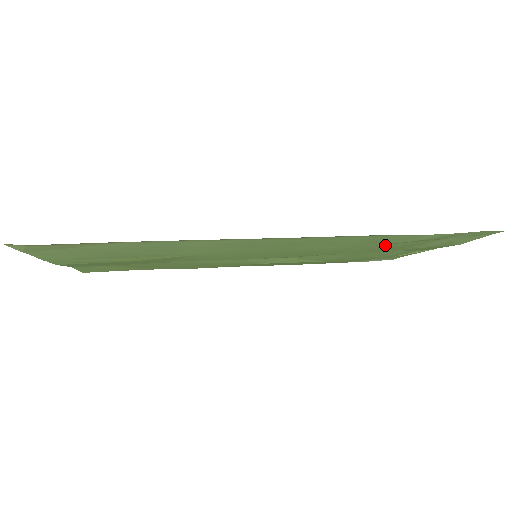
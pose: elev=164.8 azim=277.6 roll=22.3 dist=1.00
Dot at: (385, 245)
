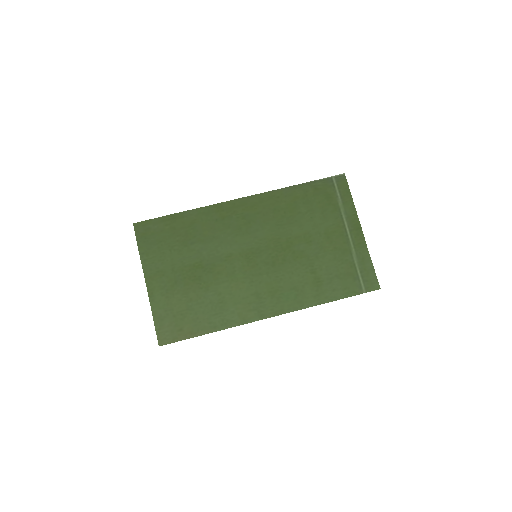
Dot at: (327, 267)
